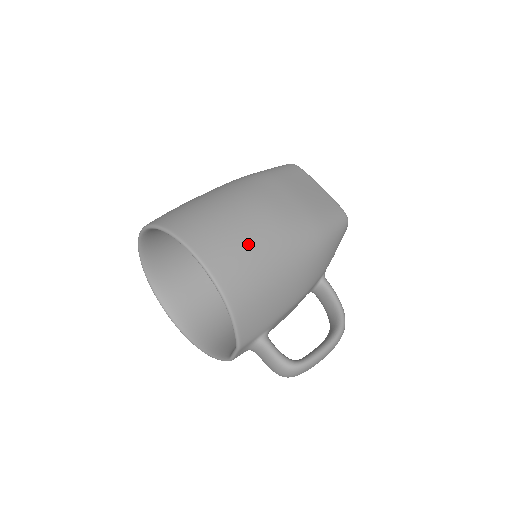
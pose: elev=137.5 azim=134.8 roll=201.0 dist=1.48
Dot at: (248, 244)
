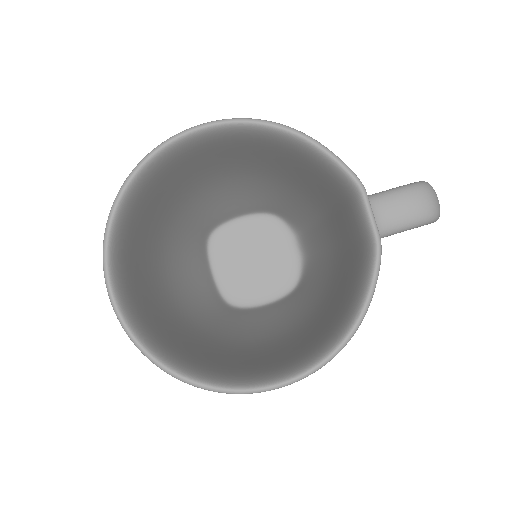
Dot at: occluded
